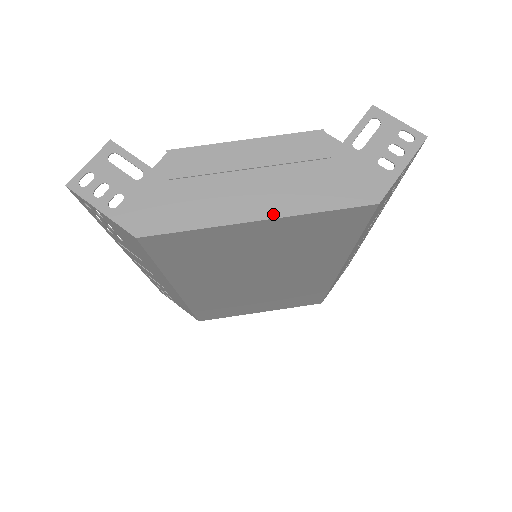
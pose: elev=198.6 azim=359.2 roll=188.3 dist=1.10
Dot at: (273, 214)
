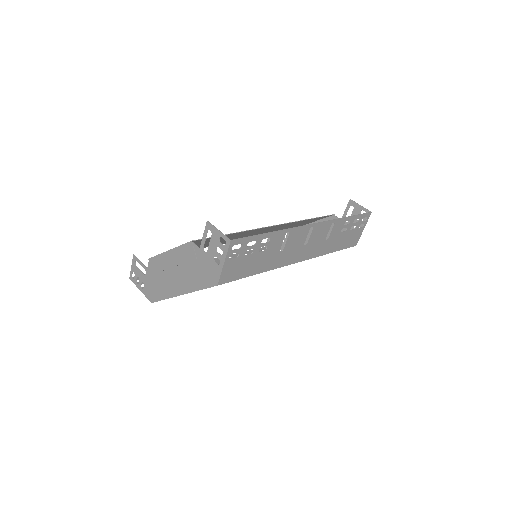
Dot at: (184, 292)
